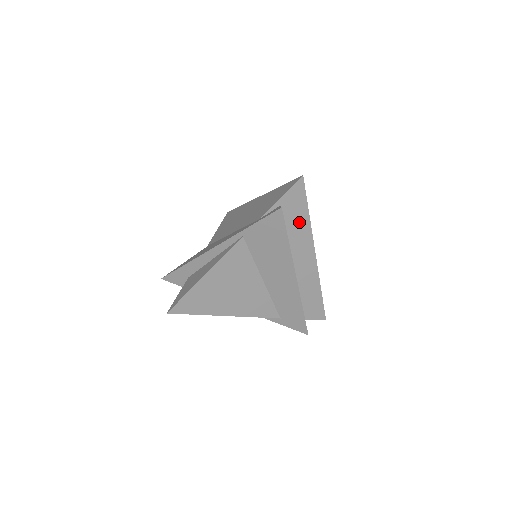
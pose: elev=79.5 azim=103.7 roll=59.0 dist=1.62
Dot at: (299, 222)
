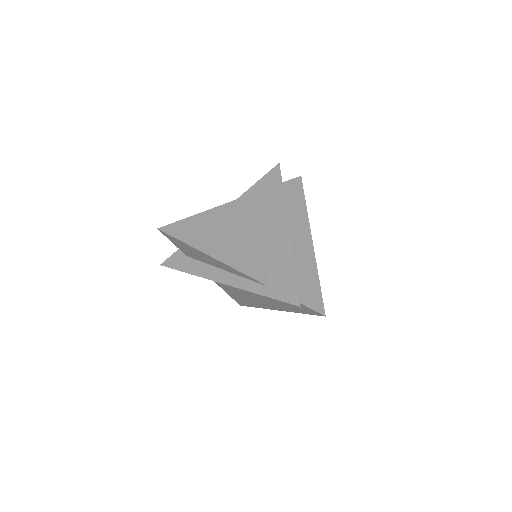
Dot at: (296, 205)
